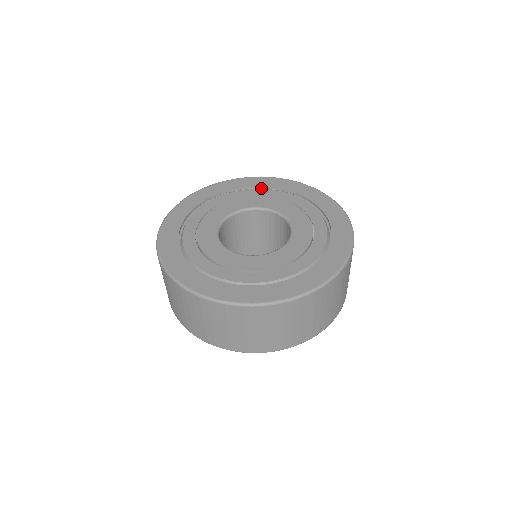
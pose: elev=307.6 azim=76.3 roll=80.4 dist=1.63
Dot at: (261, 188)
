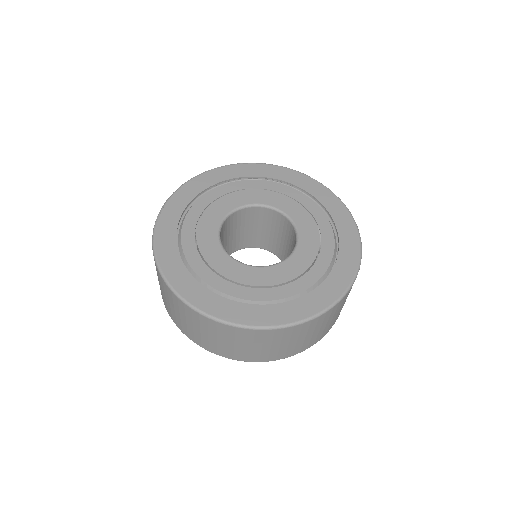
Dot at: (266, 178)
